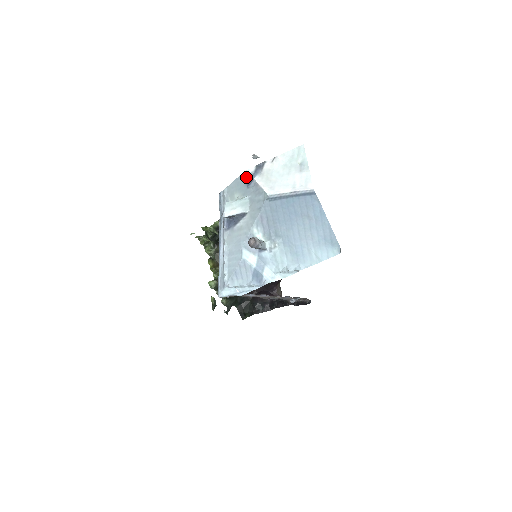
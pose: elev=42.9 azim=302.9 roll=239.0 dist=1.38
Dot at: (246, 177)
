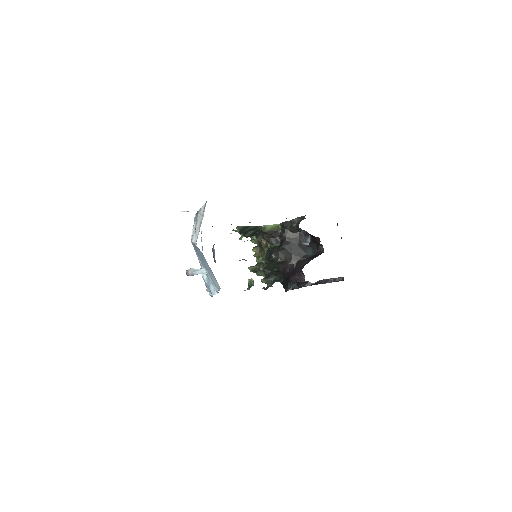
Dot at: occluded
